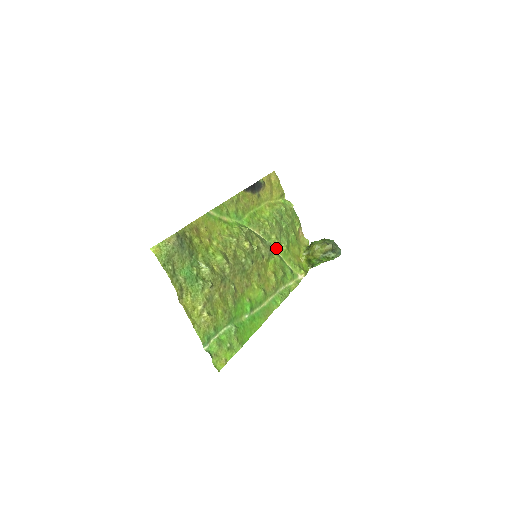
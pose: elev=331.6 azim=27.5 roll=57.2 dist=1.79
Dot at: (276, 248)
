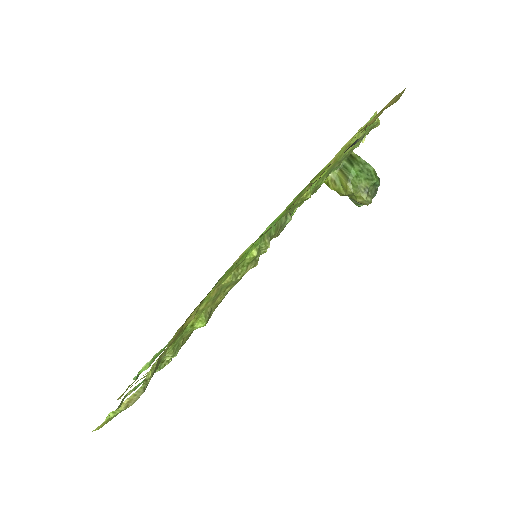
Dot at: occluded
